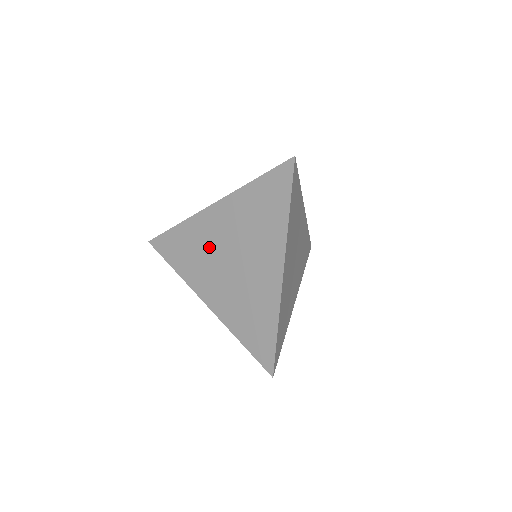
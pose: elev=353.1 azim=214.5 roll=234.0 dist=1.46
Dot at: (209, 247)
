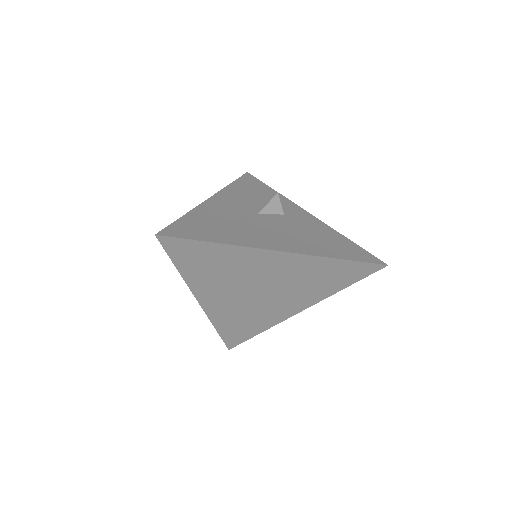
Dot at: (244, 275)
